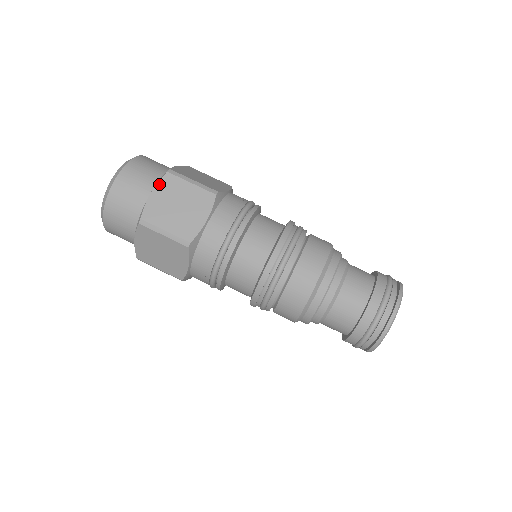
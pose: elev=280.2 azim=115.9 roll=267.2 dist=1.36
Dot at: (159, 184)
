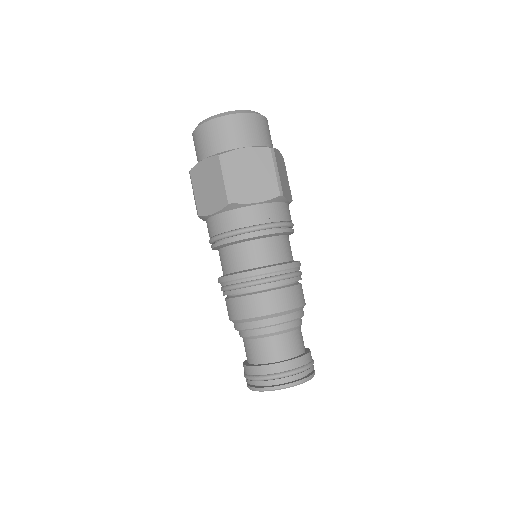
Dot at: (257, 148)
